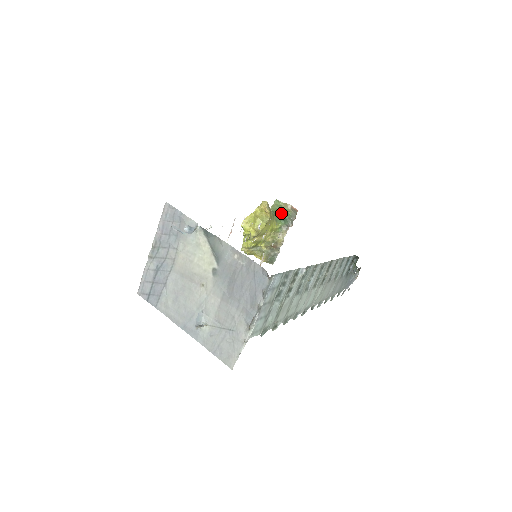
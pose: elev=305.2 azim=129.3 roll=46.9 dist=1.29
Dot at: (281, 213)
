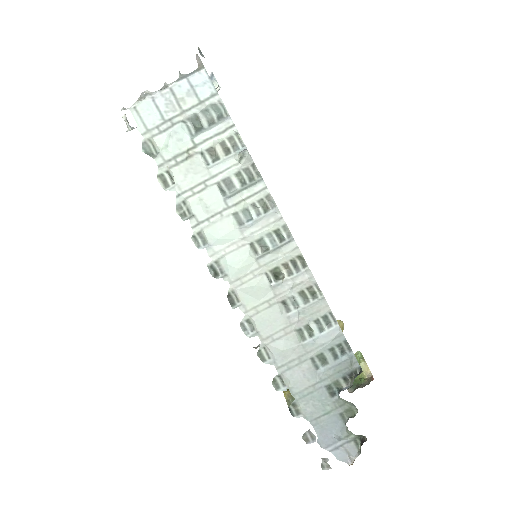
Dot at: occluded
